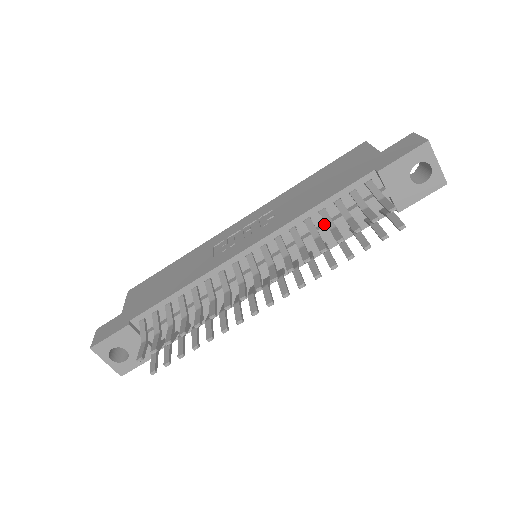
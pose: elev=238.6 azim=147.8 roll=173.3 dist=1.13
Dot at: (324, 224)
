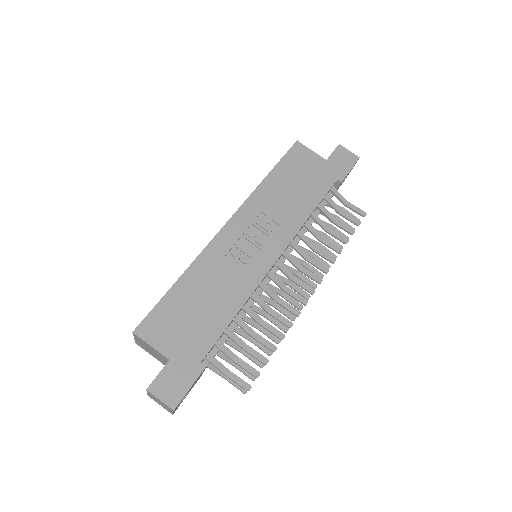
Dot at: occluded
